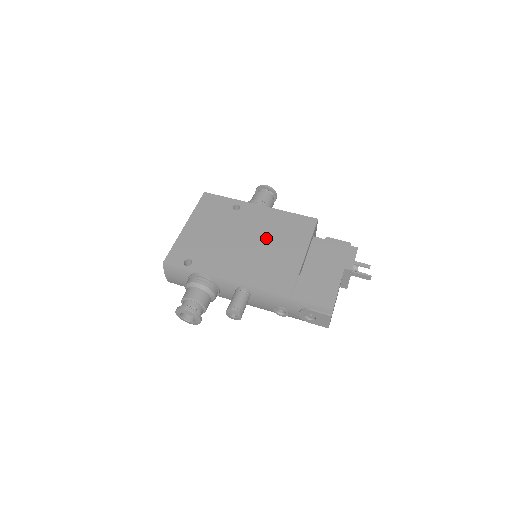
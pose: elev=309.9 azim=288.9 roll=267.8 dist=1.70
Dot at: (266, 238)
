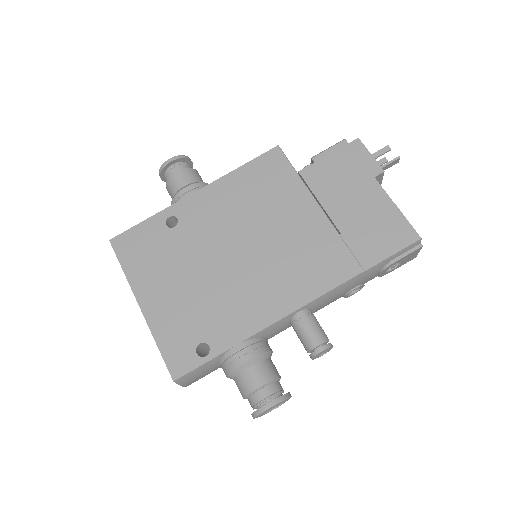
Dot at: (252, 226)
